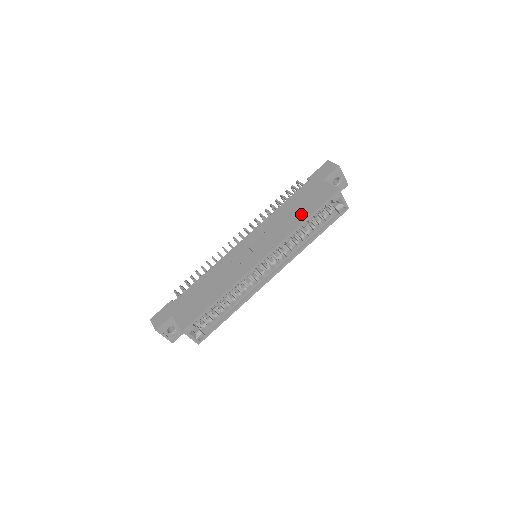
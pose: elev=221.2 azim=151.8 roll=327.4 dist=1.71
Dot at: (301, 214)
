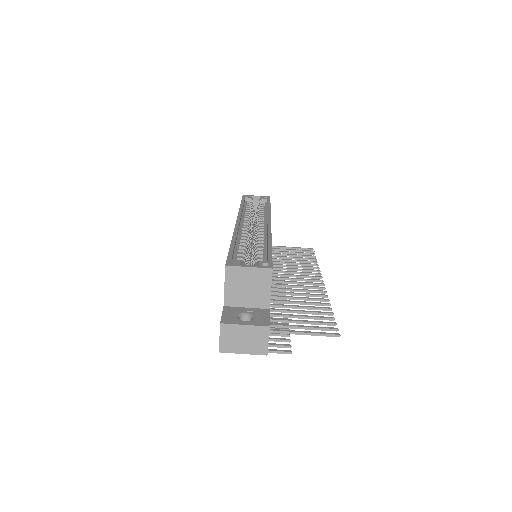
Dot at: occluded
